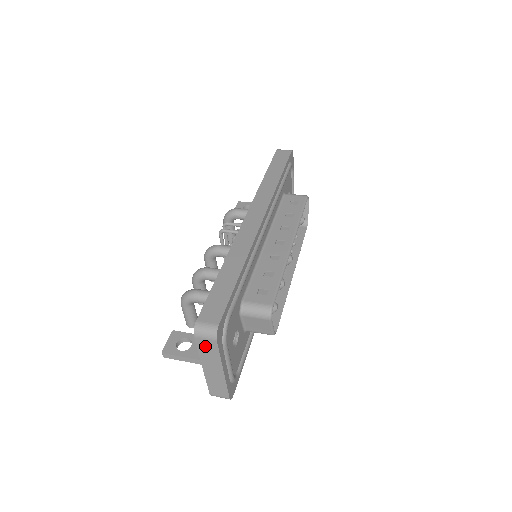
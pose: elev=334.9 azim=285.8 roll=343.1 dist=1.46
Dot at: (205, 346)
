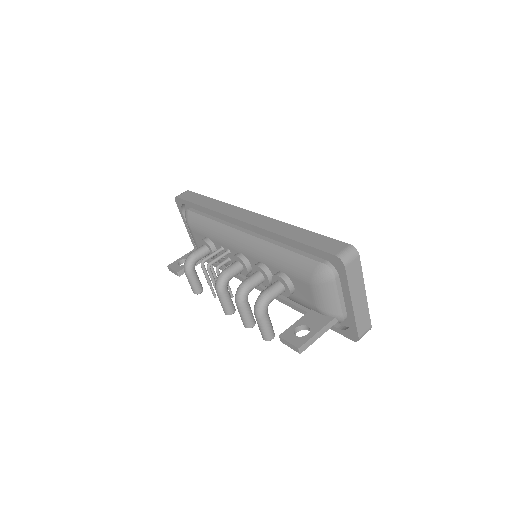
Dot at: (352, 272)
